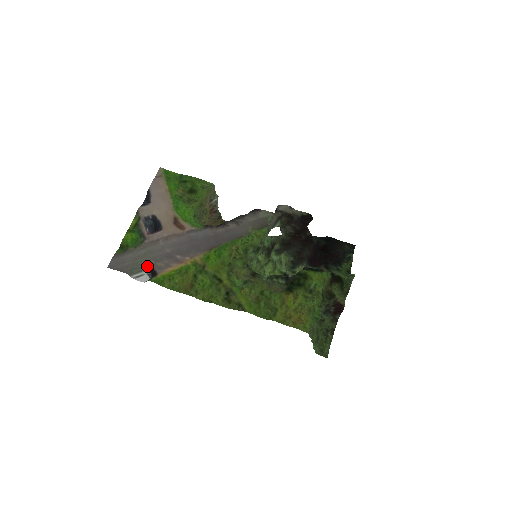
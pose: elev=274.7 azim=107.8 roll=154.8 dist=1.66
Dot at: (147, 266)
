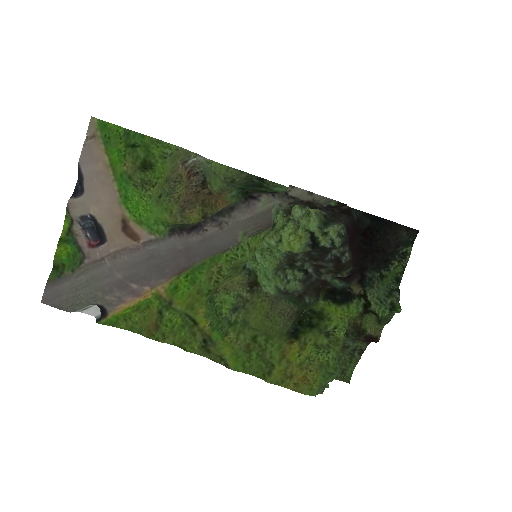
Dot at: (92, 301)
